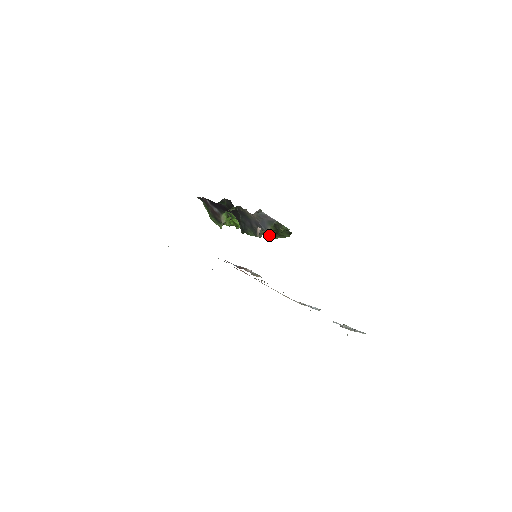
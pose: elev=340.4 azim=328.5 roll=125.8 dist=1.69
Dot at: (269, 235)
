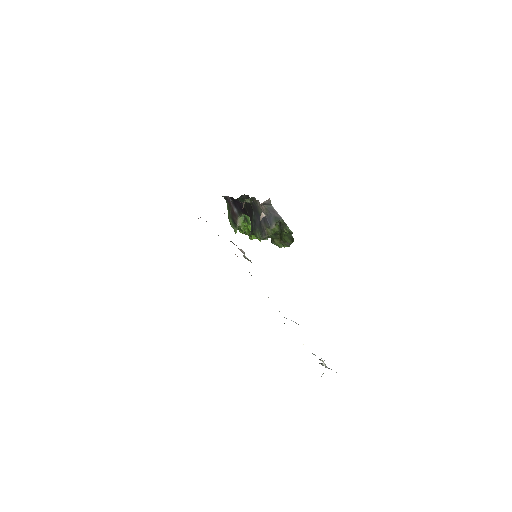
Dot at: (274, 239)
